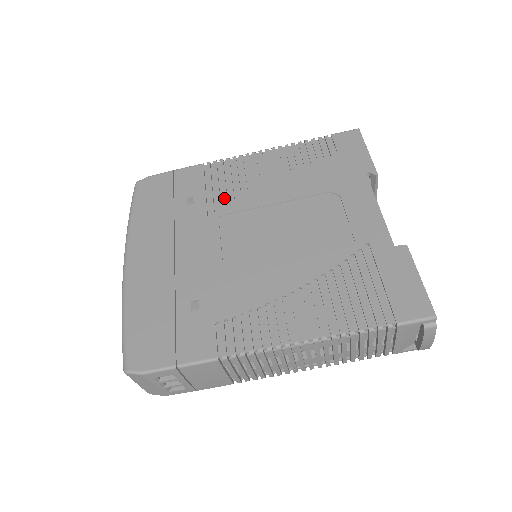
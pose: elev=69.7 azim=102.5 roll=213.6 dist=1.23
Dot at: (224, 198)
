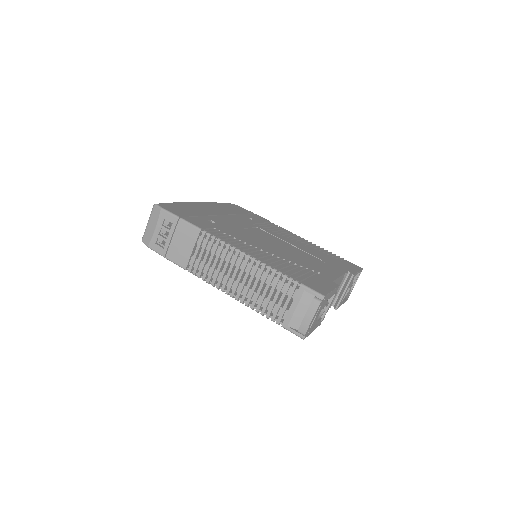
Dot at: (267, 228)
